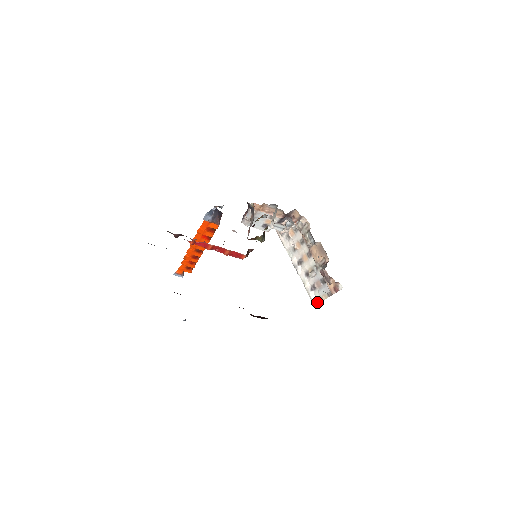
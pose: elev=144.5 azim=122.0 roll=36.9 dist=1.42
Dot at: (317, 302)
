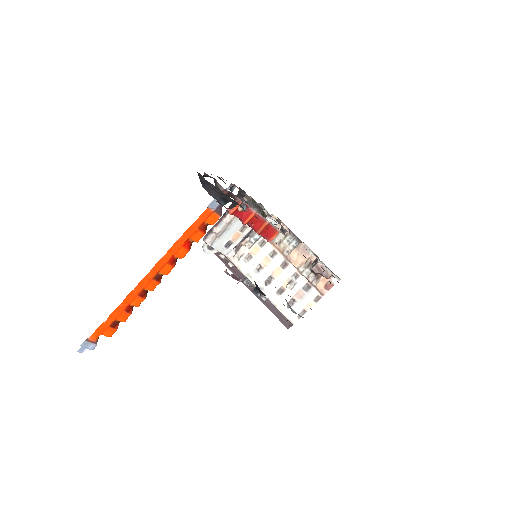
Dot at: (298, 318)
